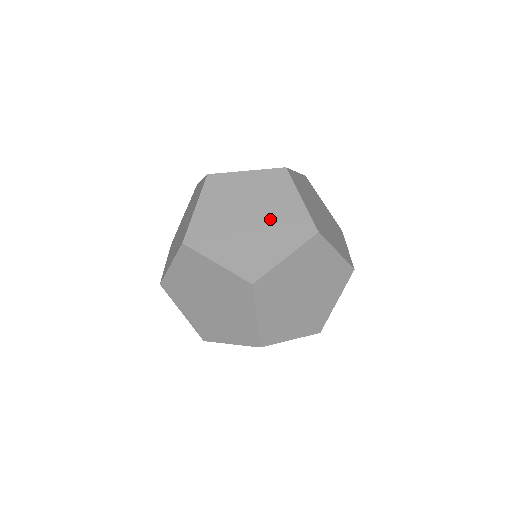
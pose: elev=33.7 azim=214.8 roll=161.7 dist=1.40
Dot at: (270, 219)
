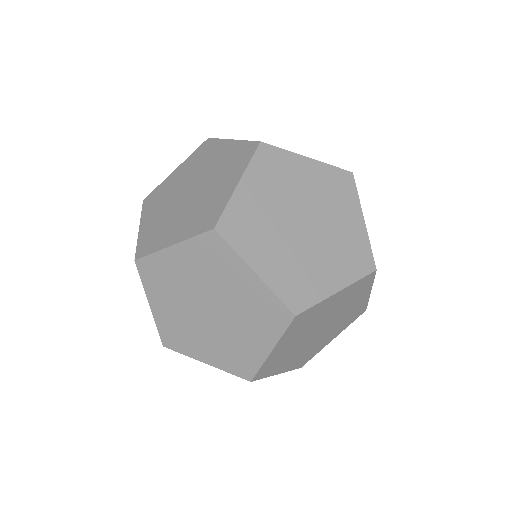
Dot at: (209, 175)
